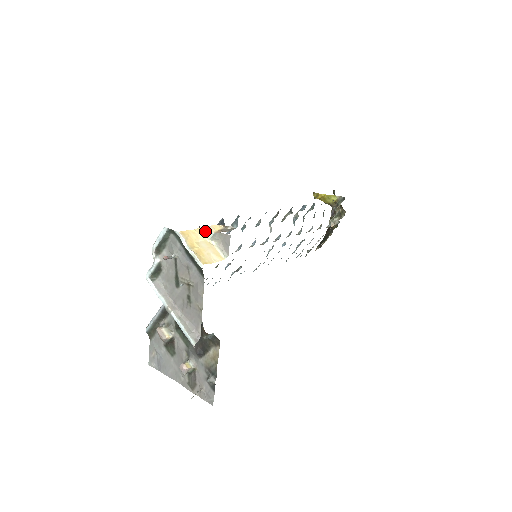
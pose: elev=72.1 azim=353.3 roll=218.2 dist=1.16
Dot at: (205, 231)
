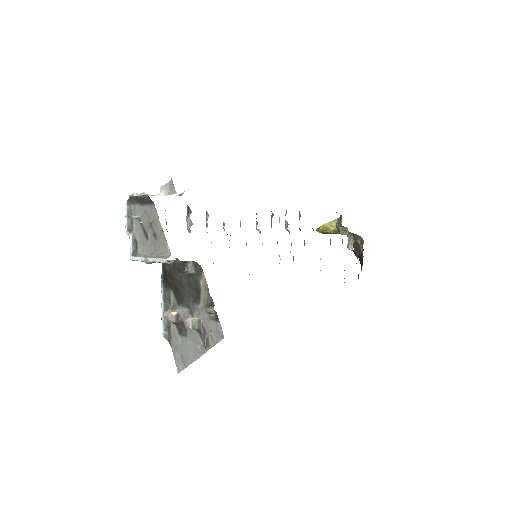
Dot at: occluded
